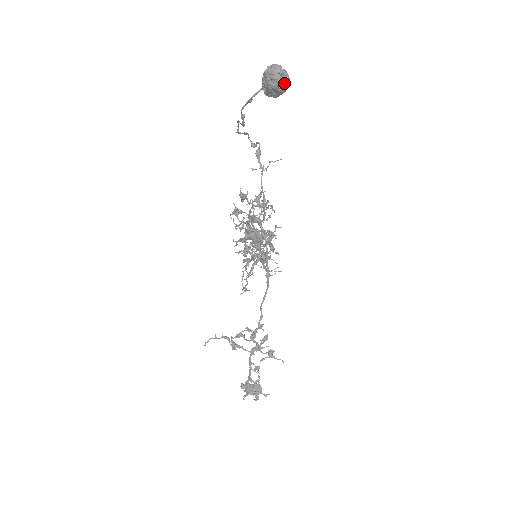
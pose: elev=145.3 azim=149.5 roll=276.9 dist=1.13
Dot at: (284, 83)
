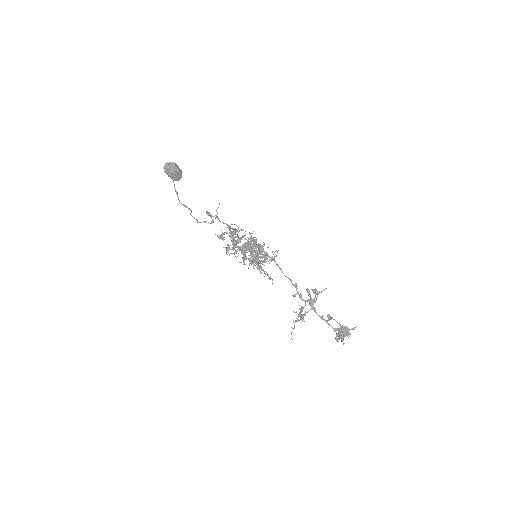
Dot at: (175, 166)
